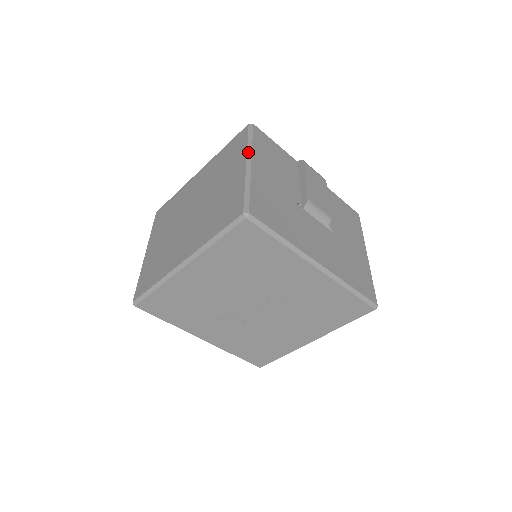
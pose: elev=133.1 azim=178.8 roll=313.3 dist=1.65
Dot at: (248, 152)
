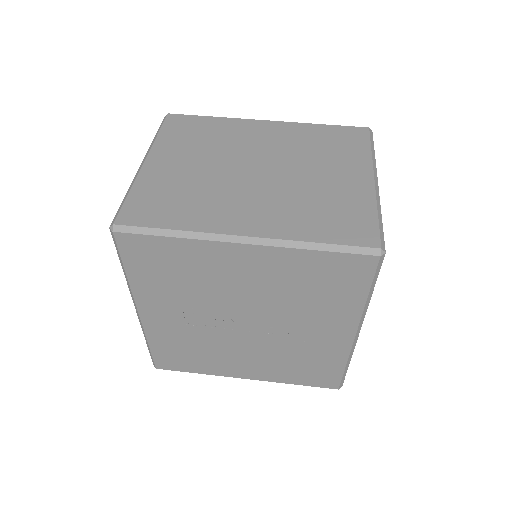
Dot at: (374, 165)
